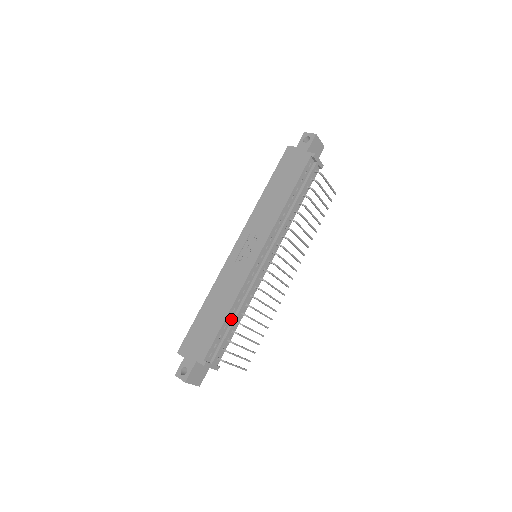
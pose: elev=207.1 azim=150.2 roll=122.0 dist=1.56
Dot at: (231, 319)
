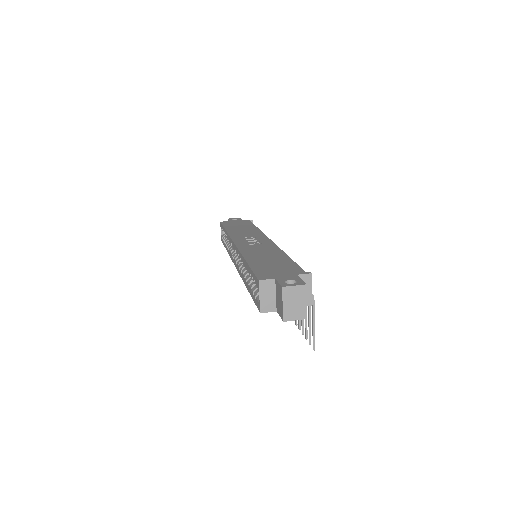
Dot at: occluded
